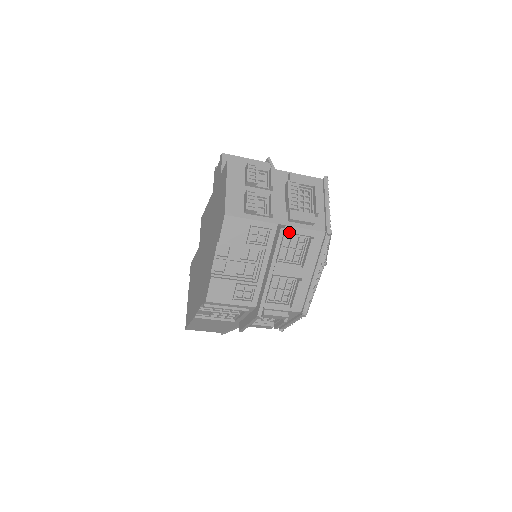
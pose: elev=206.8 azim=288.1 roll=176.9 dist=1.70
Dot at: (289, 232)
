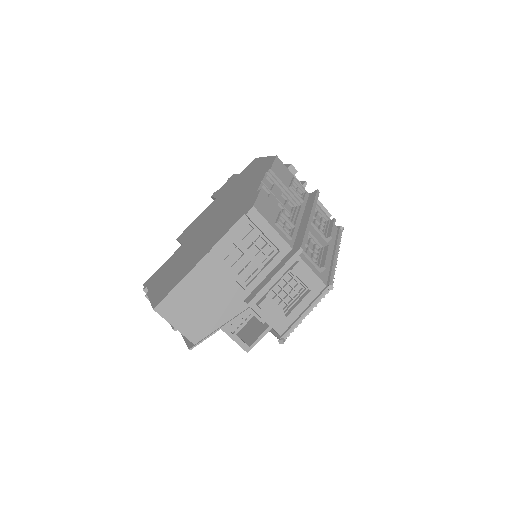
Dot at: (316, 207)
